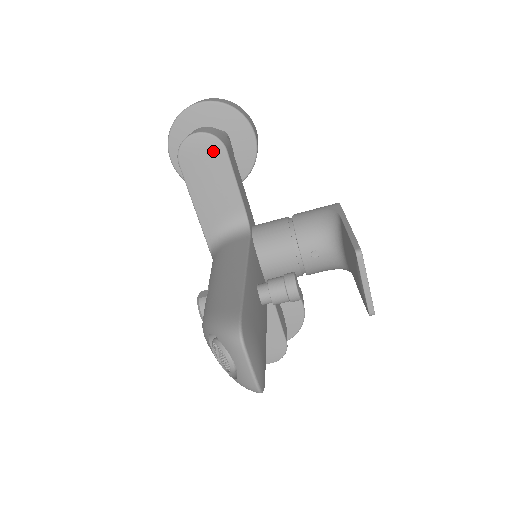
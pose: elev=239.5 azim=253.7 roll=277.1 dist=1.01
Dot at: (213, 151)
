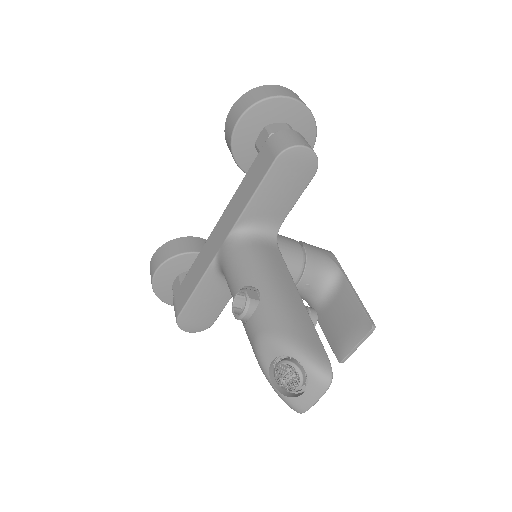
Dot at: (307, 170)
